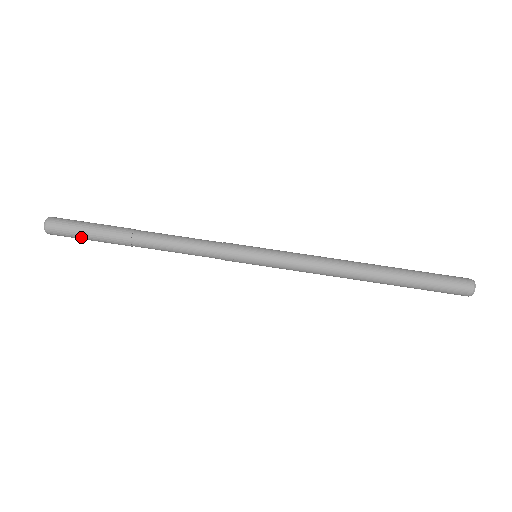
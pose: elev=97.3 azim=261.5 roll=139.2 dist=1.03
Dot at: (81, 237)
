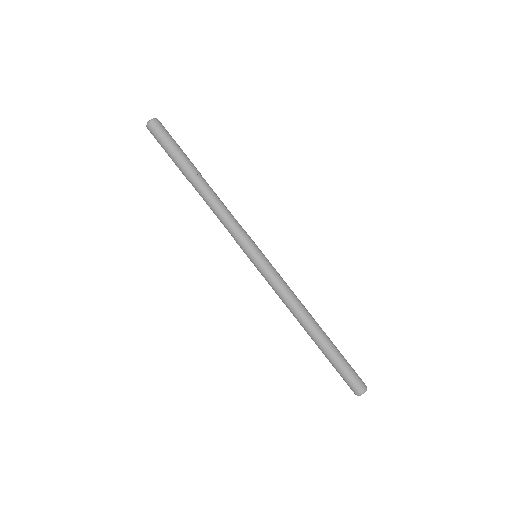
Dot at: occluded
